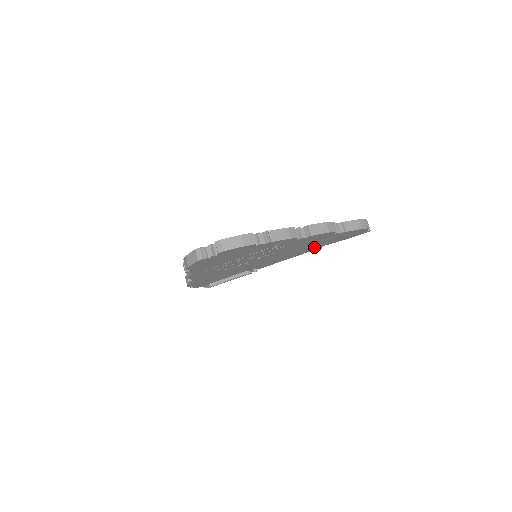
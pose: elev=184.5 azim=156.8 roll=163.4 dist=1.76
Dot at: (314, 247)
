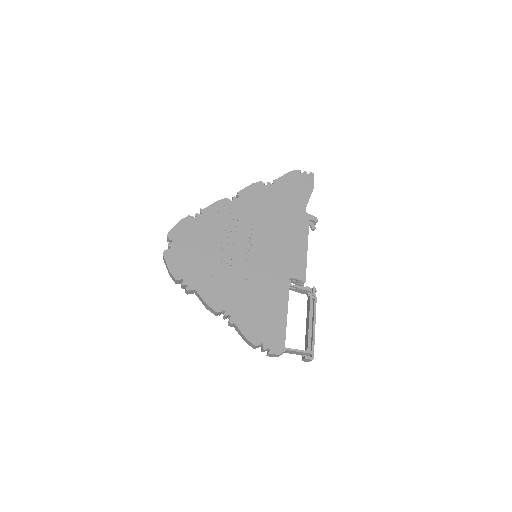
Dot at: (295, 215)
